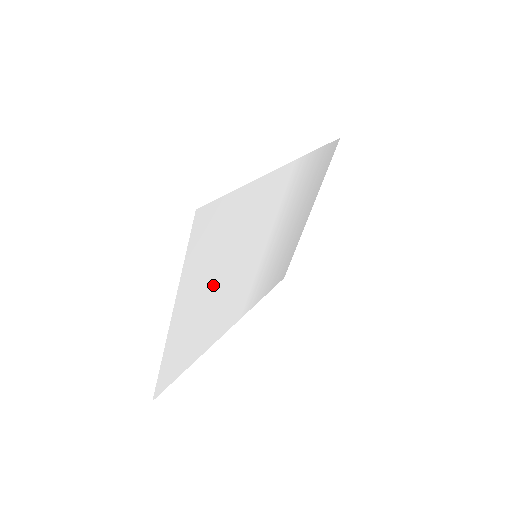
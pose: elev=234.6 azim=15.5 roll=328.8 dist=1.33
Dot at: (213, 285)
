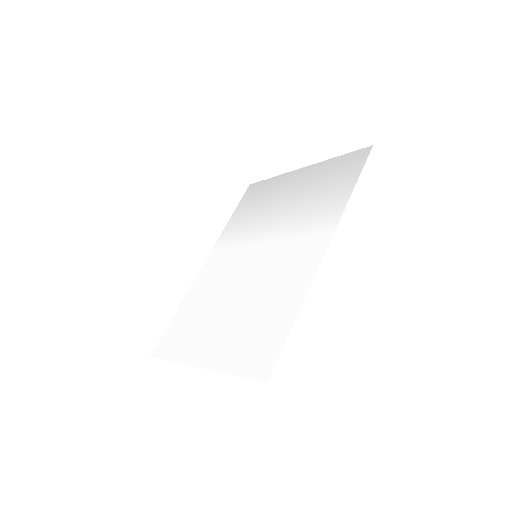
Dot at: (226, 317)
